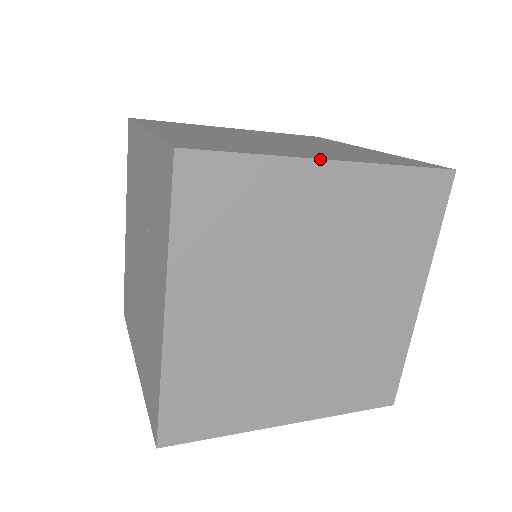
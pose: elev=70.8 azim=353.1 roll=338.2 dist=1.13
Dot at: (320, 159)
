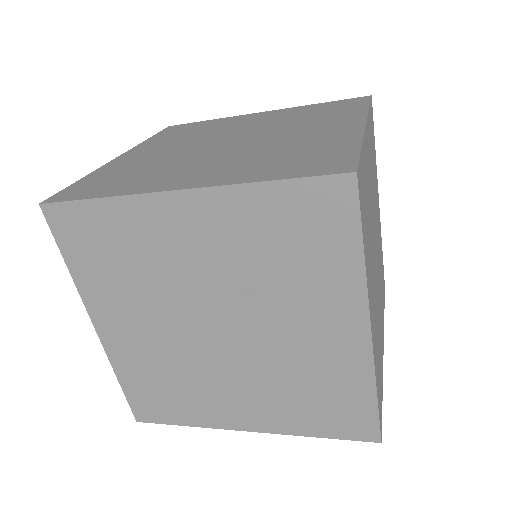
Dot at: (365, 127)
